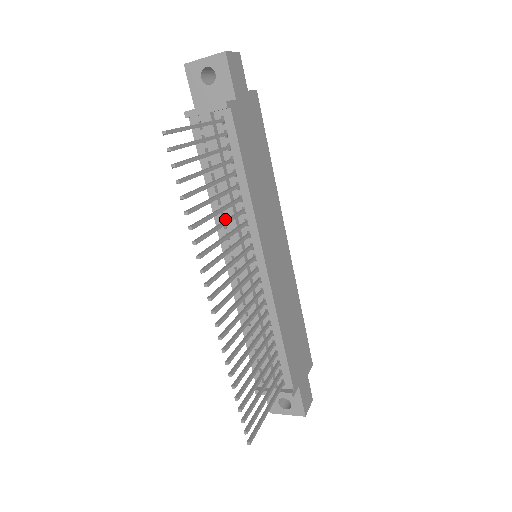
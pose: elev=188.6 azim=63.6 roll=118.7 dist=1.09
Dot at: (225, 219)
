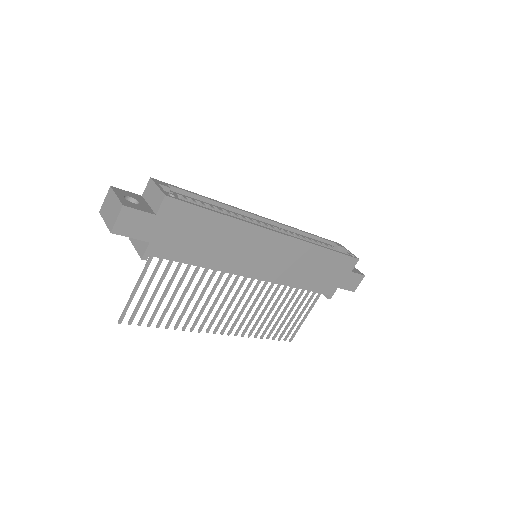
Dot at: occluded
